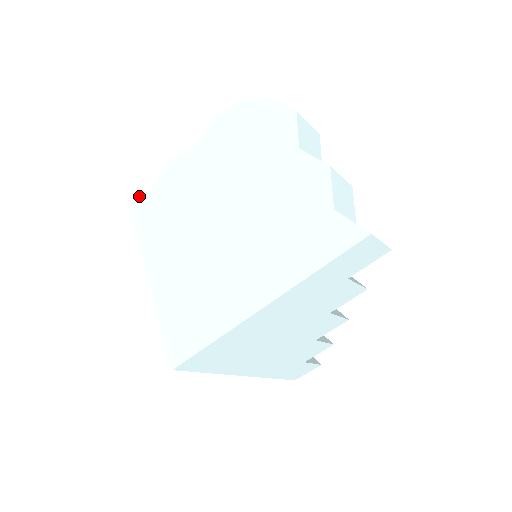
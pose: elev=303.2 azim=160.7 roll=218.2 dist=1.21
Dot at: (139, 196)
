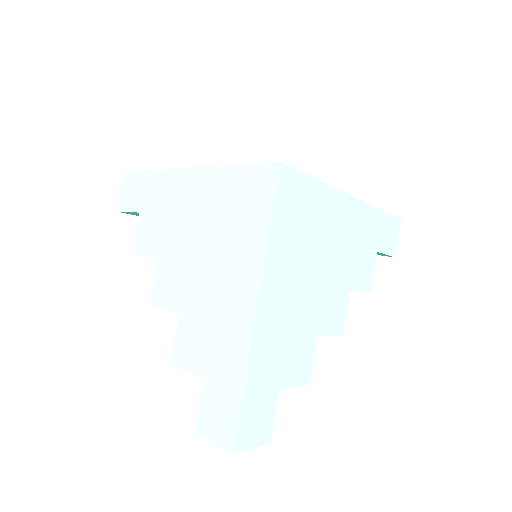
Dot at: occluded
